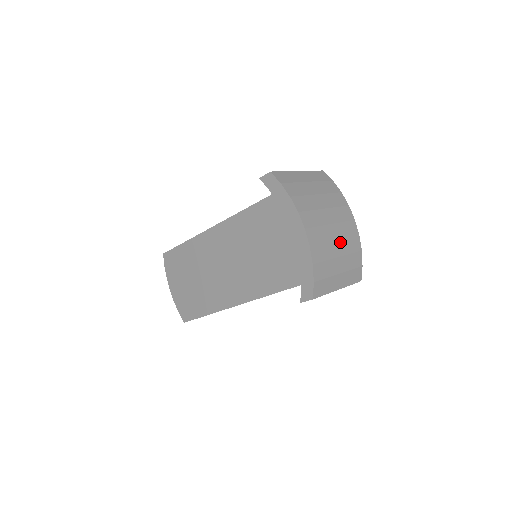
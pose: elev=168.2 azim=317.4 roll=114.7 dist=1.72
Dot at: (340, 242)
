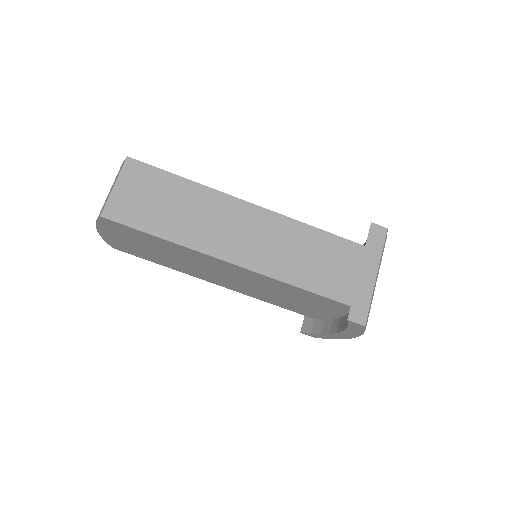
Dot at: occluded
